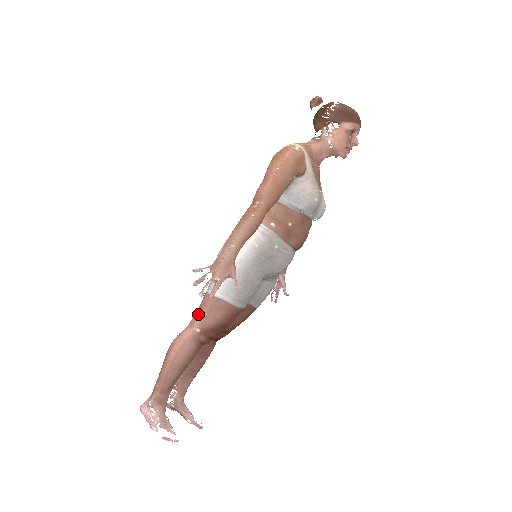
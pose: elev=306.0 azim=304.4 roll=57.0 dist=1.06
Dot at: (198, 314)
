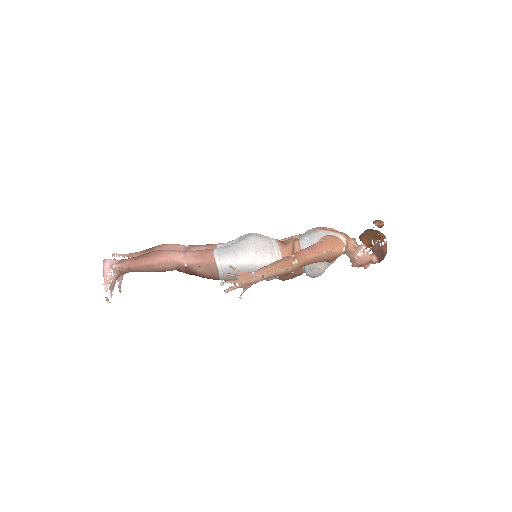
Dot at: (195, 257)
